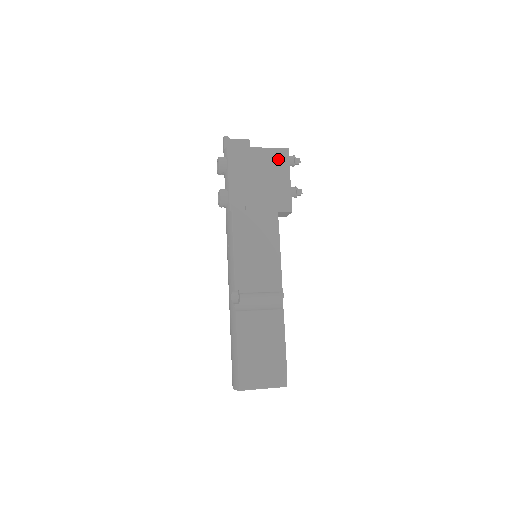
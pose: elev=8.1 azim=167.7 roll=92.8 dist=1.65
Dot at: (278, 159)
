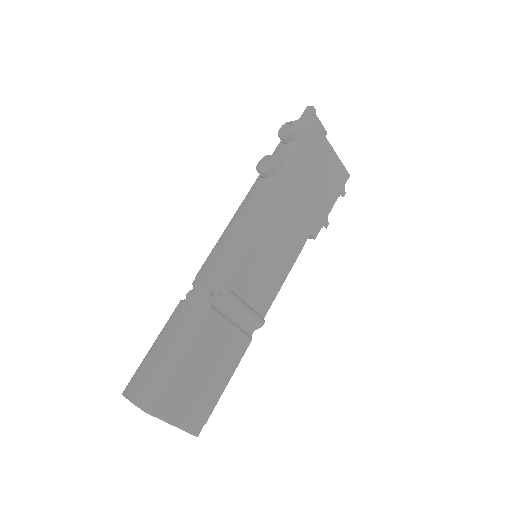
Dot at: (338, 177)
